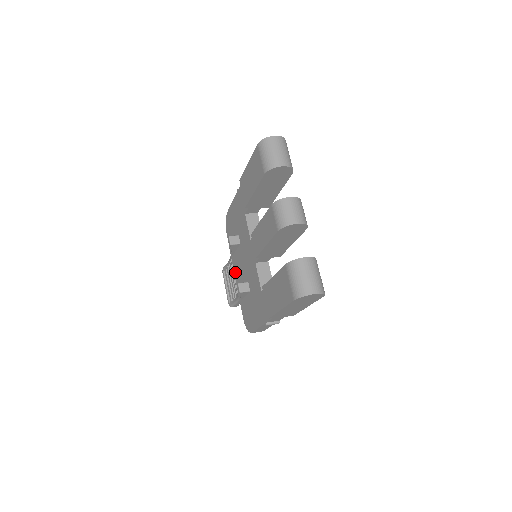
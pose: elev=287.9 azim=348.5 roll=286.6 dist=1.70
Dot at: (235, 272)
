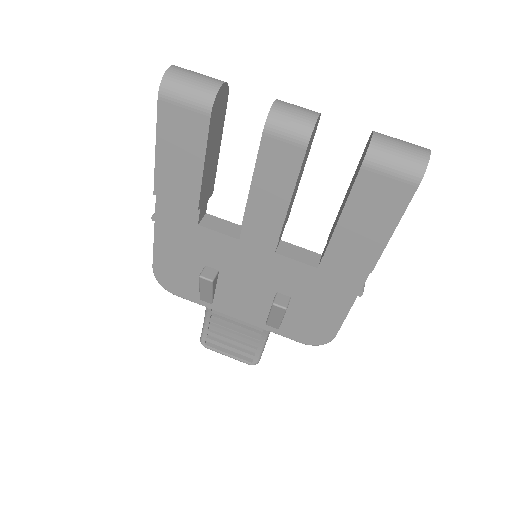
Dot at: (236, 314)
